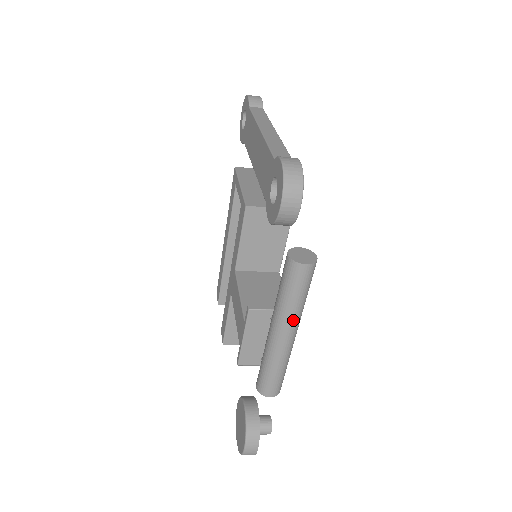
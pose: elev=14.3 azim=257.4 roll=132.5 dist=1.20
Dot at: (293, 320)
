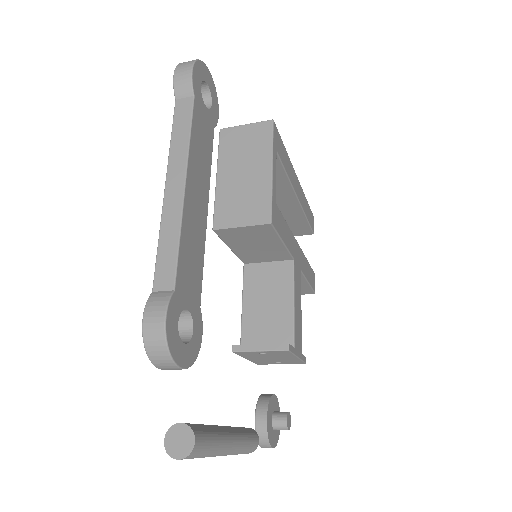
Dot at: (212, 456)
